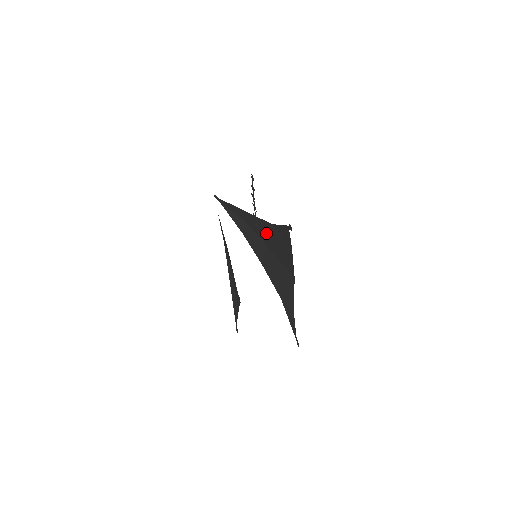
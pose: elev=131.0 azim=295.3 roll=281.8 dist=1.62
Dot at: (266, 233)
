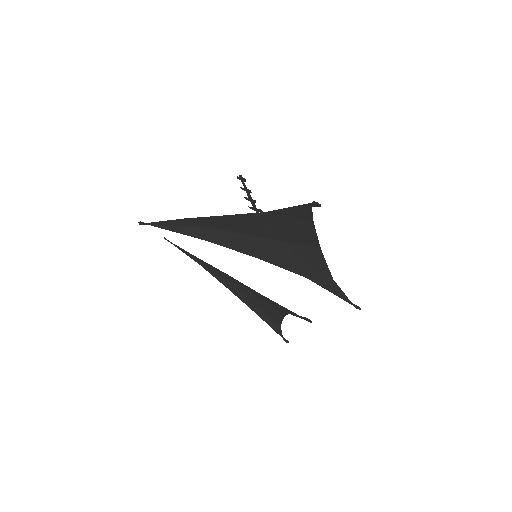
Dot at: (252, 225)
